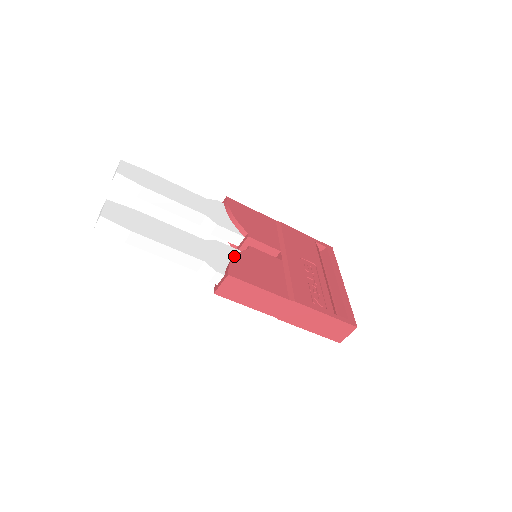
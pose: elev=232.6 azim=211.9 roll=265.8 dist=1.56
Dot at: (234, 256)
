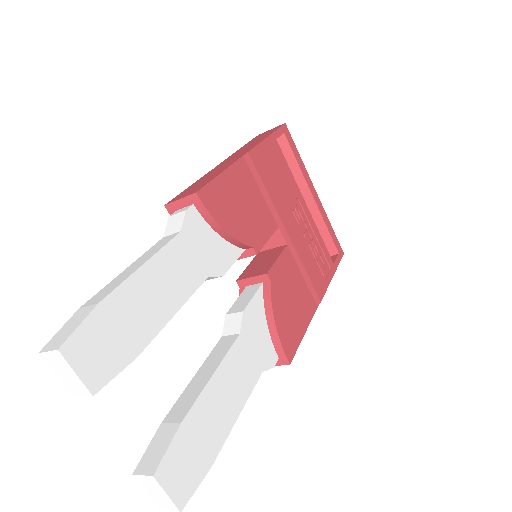
Dot at: (275, 323)
